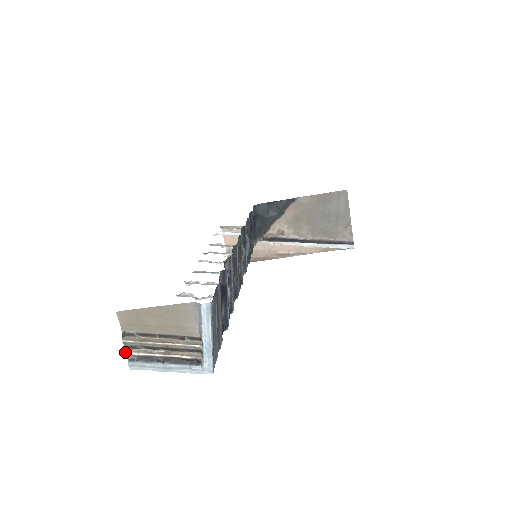
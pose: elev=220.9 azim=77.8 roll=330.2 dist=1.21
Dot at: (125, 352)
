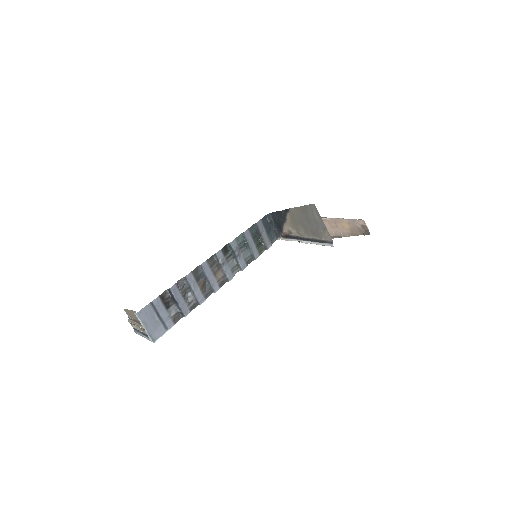
Dot at: occluded
